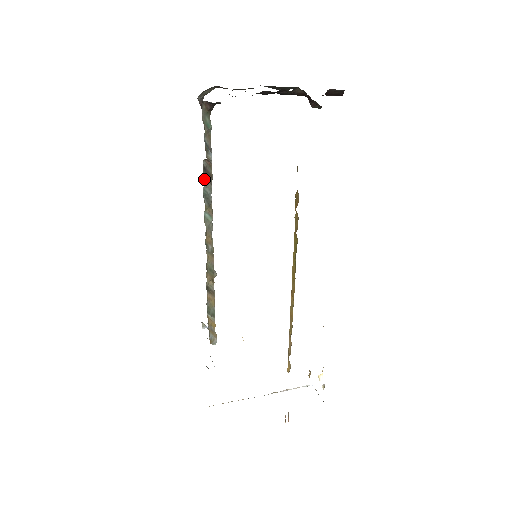
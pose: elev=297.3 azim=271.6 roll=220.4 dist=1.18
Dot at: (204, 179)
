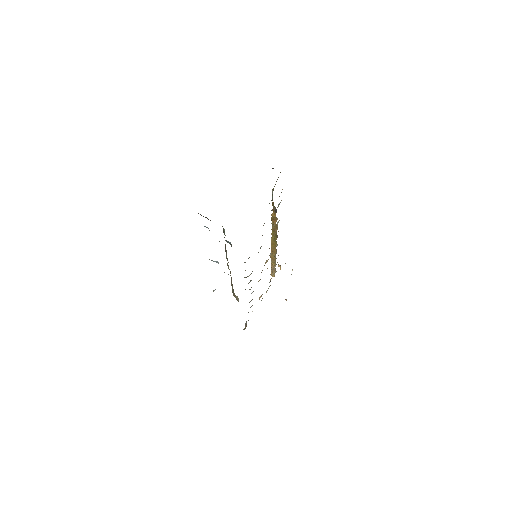
Dot at: occluded
